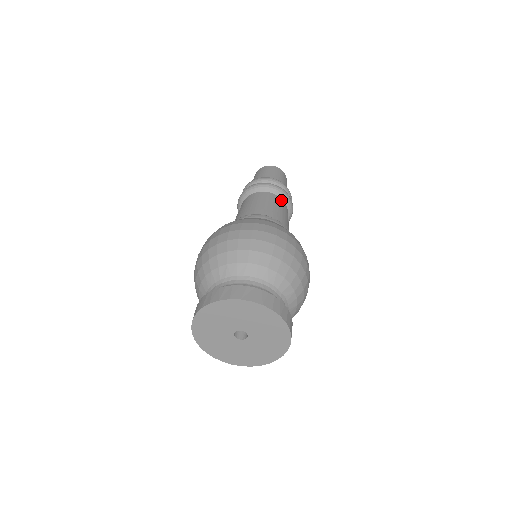
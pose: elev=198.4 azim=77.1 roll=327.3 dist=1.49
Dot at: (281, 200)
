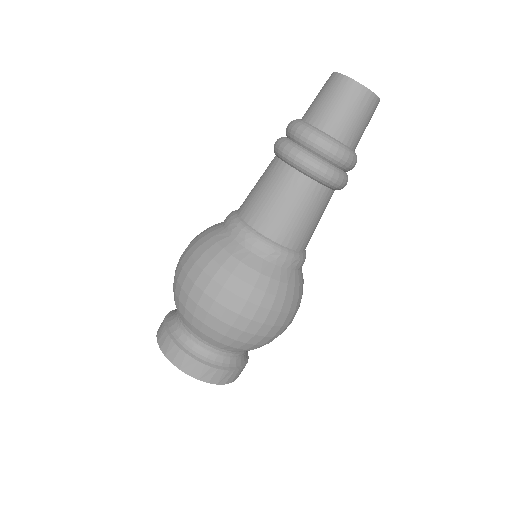
Dot at: (307, 182)
